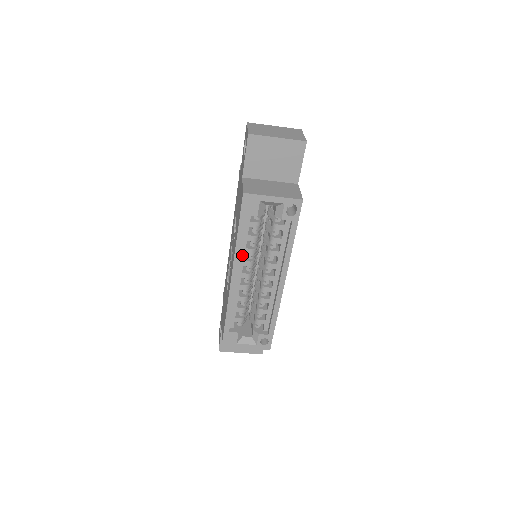
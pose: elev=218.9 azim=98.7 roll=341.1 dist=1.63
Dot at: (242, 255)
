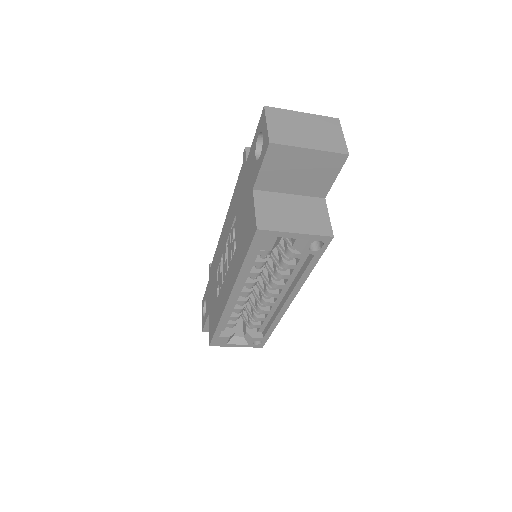
Dot at: (244, 278)
